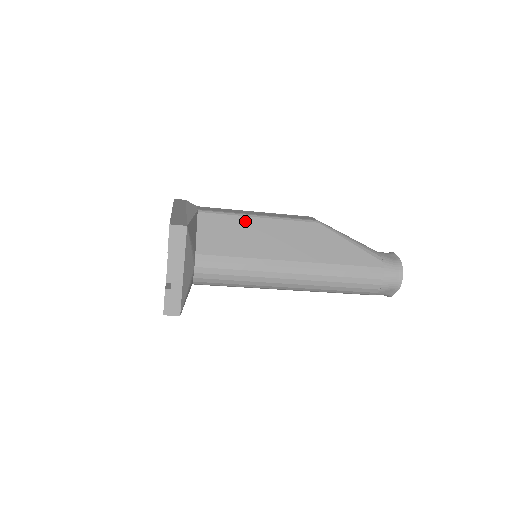
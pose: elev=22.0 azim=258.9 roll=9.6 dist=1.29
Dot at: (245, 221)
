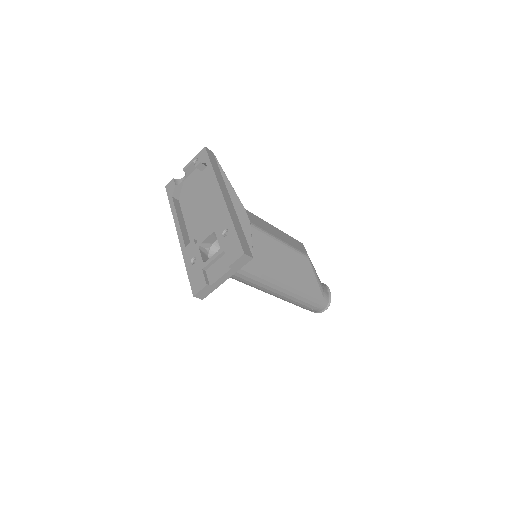
Dot at: (273, 244)
